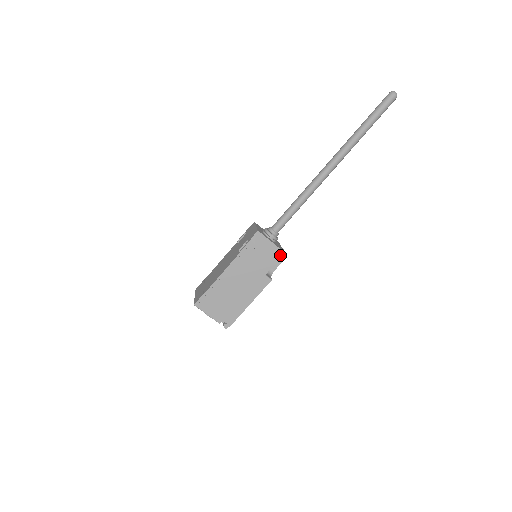
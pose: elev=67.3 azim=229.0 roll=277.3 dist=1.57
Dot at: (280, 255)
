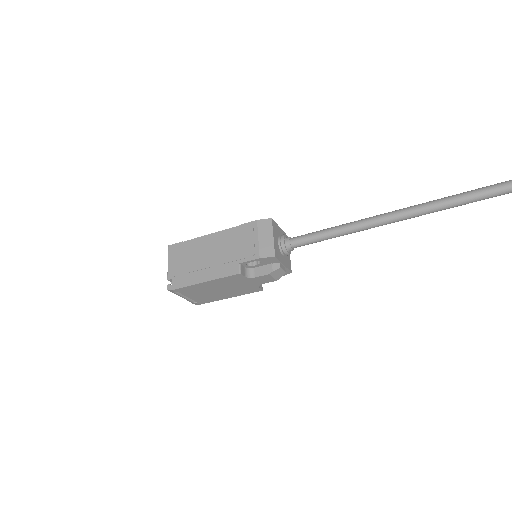
Dot at: (269, 255)
